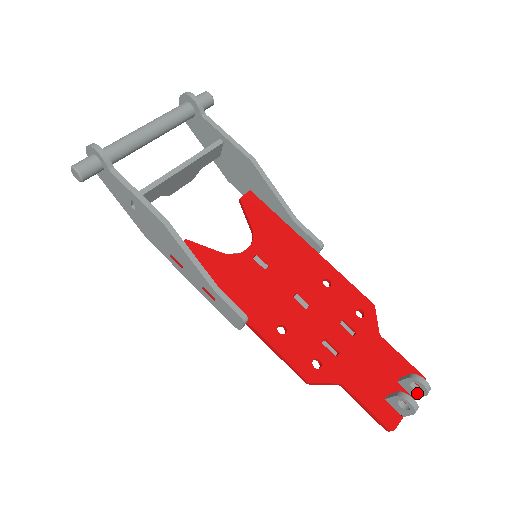
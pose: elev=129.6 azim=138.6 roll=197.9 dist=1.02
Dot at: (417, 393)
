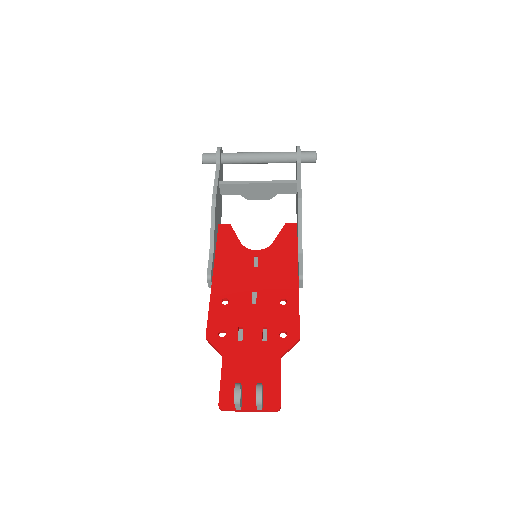
Dot at: occluded
